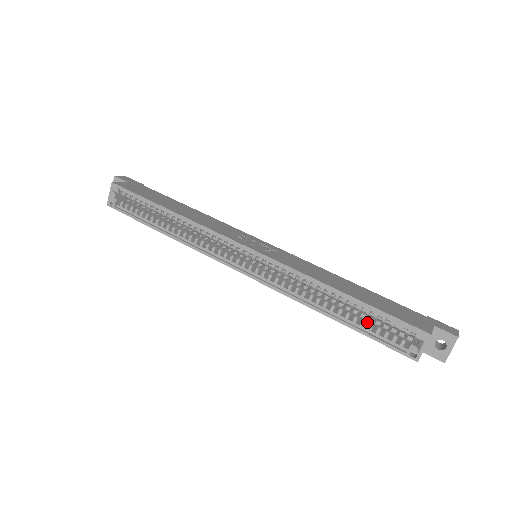
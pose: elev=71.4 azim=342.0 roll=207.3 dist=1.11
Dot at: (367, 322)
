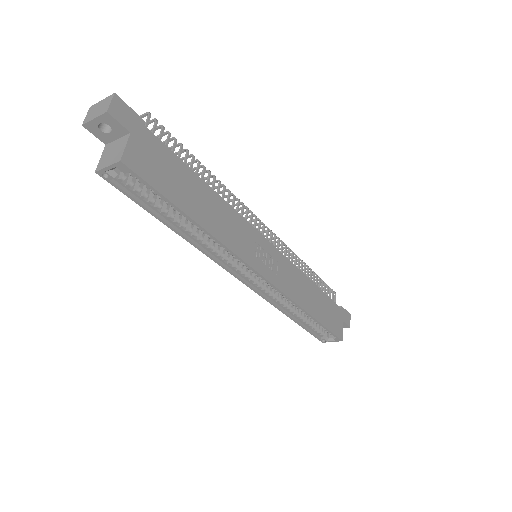
Dot at: occluded
